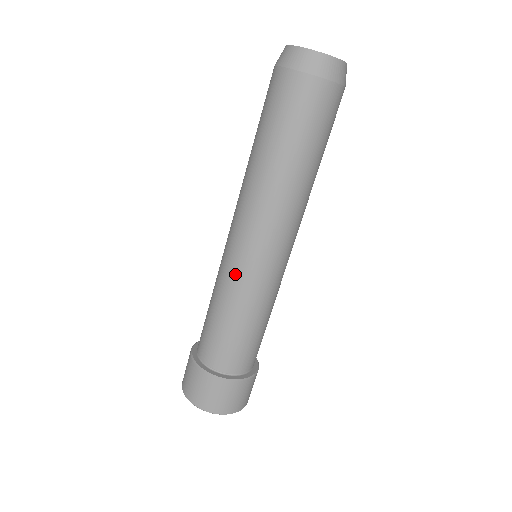
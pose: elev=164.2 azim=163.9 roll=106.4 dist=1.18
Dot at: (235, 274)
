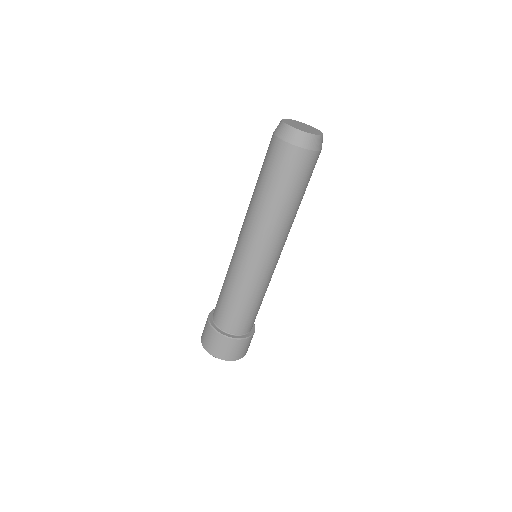
Dot at: (232, 260)
